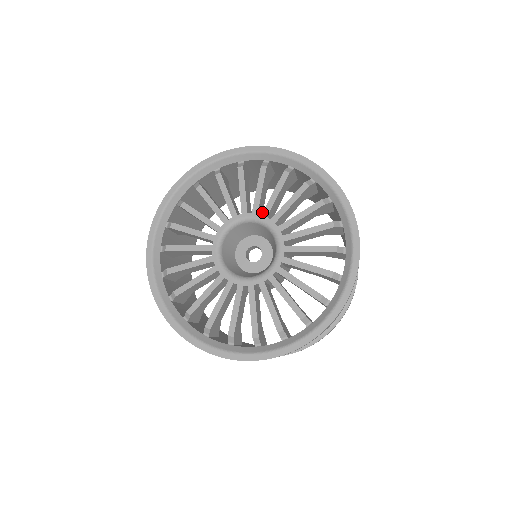
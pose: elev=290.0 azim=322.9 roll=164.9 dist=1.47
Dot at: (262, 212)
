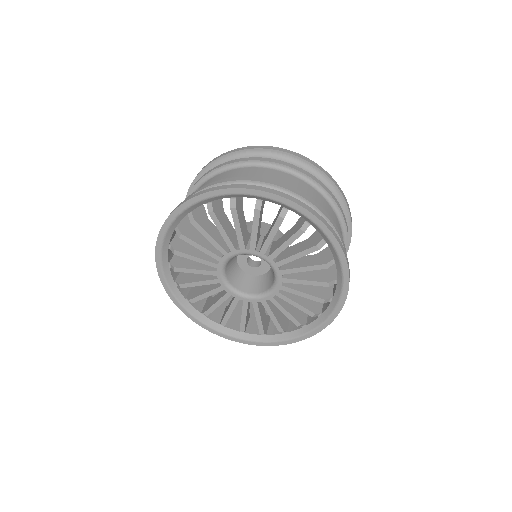
Dot at: (259, 236)
